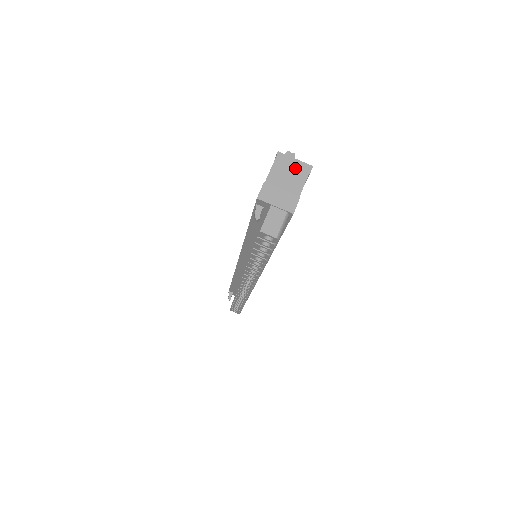
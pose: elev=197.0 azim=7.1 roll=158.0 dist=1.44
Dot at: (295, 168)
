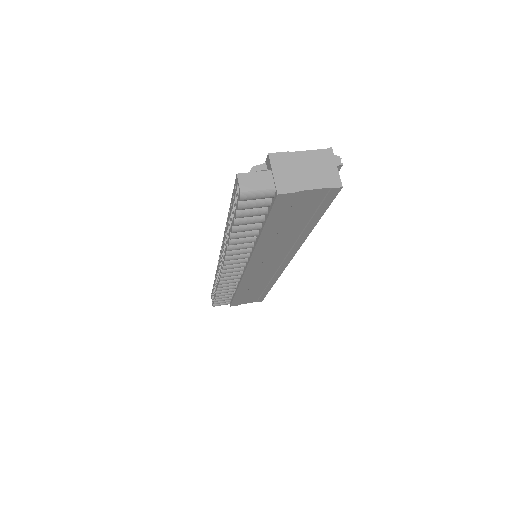
Dot at: (327, 171)
